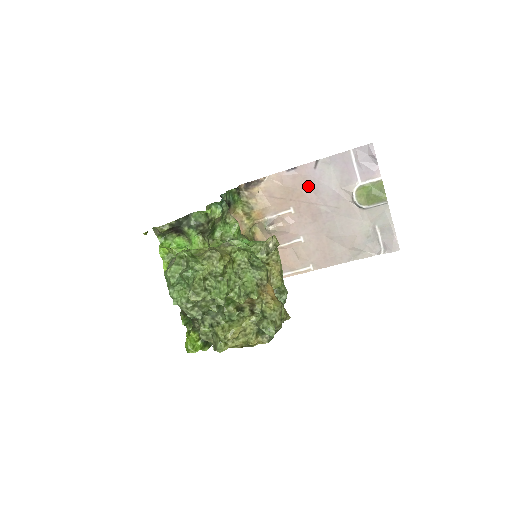
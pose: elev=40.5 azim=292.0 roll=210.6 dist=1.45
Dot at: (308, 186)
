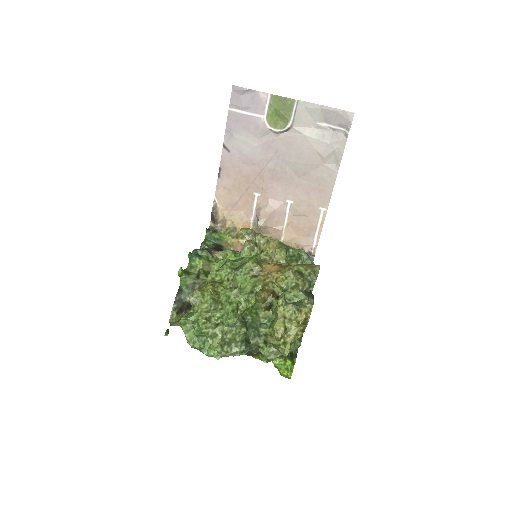
Dot at: (242, 167)
